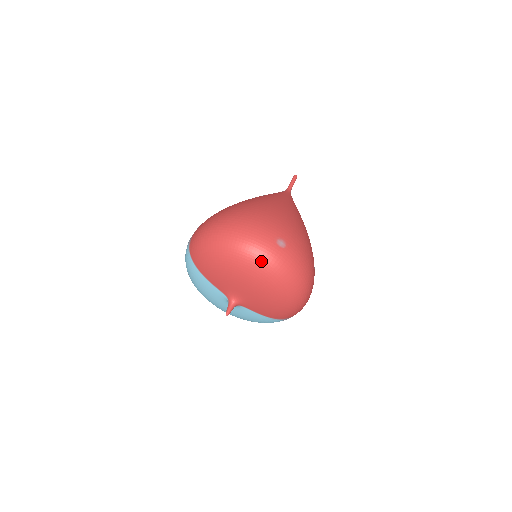
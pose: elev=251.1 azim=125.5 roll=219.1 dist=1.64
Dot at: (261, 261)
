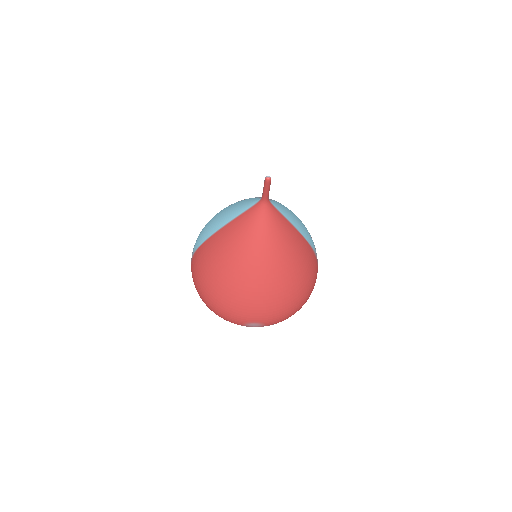
Dot at: occluded
